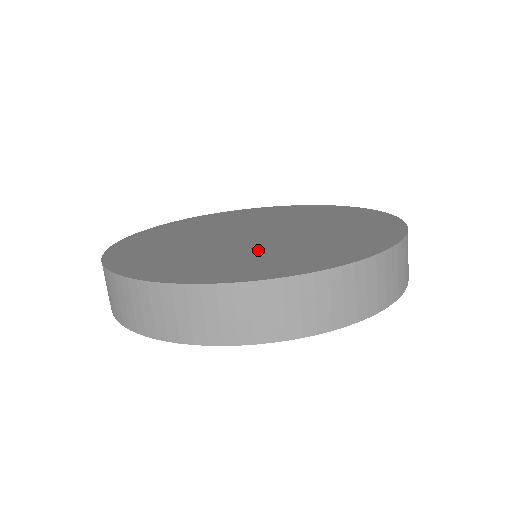
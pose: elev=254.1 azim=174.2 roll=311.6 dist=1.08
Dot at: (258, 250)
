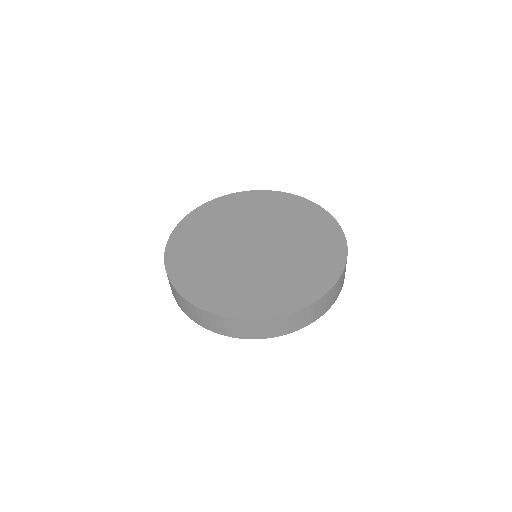
Dot at: (226, 270)
